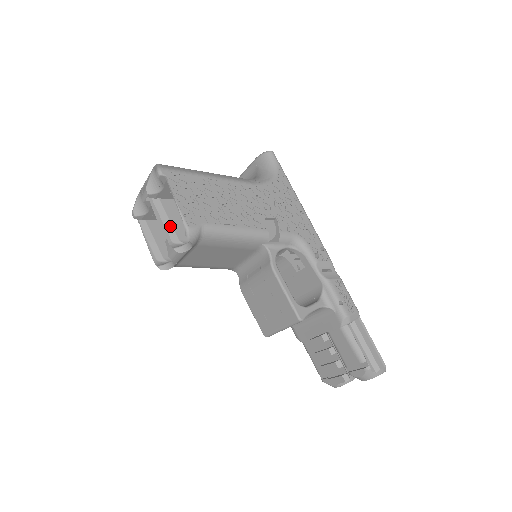
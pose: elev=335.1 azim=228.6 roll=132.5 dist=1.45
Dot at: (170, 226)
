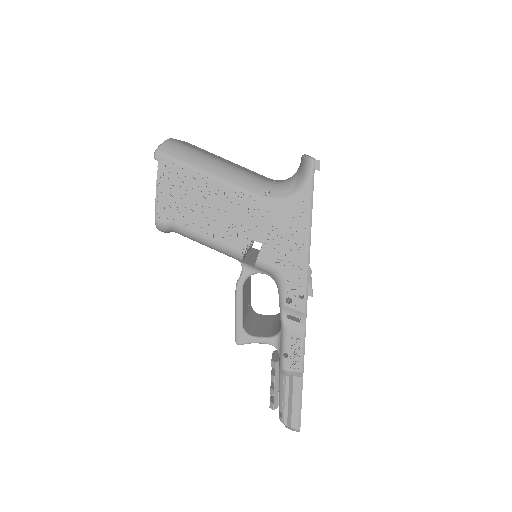
Dot at: occluded
